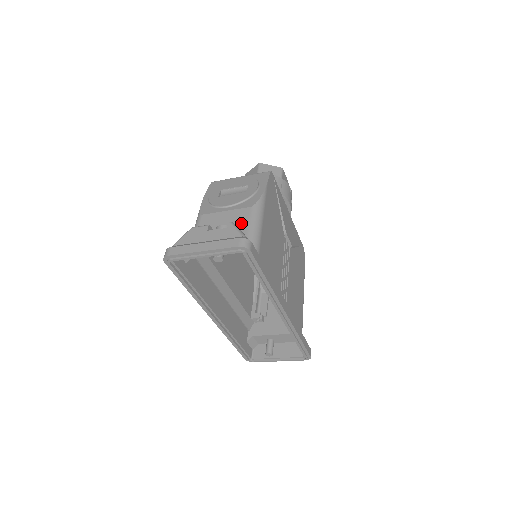
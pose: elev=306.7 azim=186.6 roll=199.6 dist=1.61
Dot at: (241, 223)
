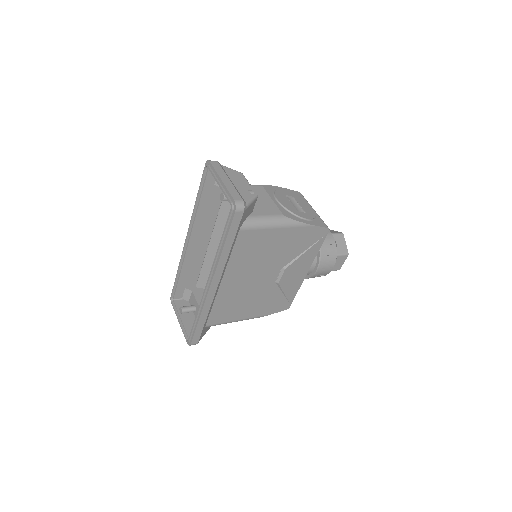
Dot at: (265, 210)
